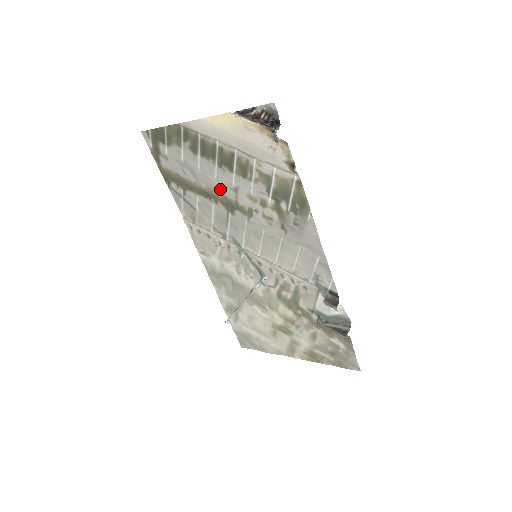
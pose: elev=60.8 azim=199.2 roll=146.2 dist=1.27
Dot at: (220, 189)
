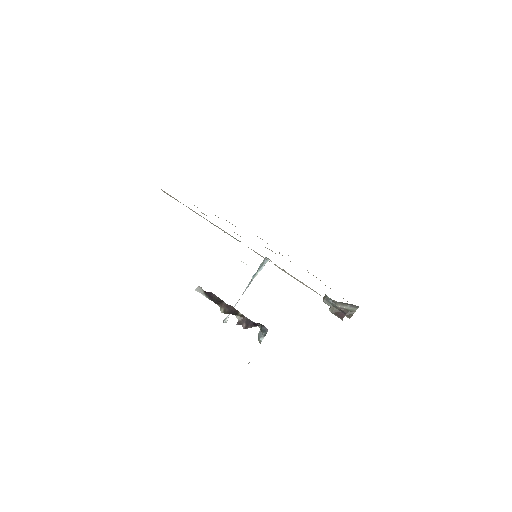
Dot at: occluded
